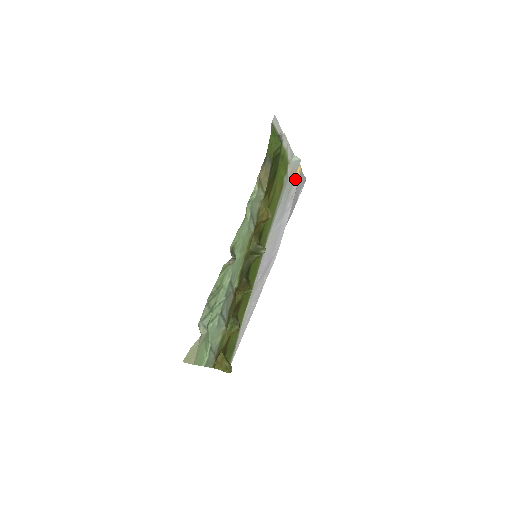
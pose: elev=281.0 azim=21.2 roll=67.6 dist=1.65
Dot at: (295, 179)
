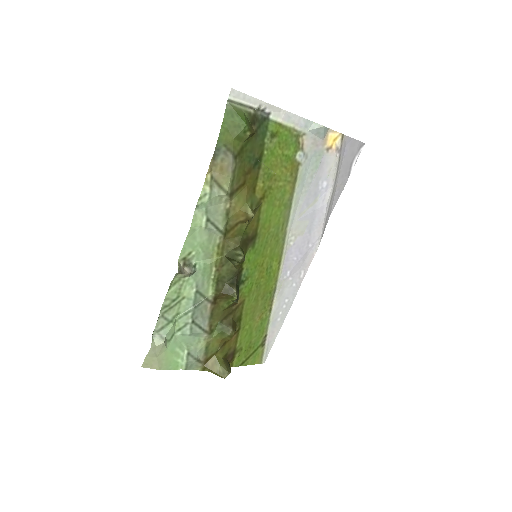
Dot at: (328, 150)
